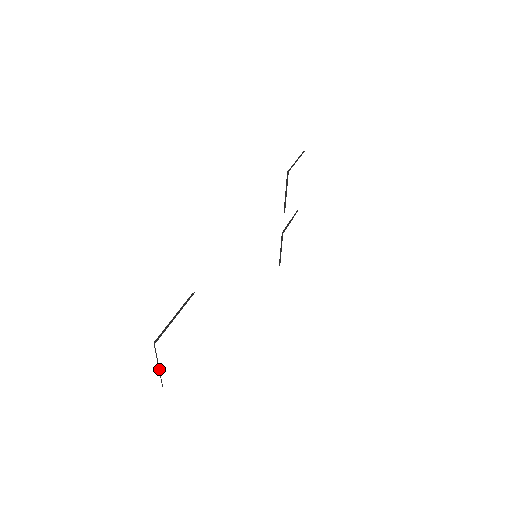
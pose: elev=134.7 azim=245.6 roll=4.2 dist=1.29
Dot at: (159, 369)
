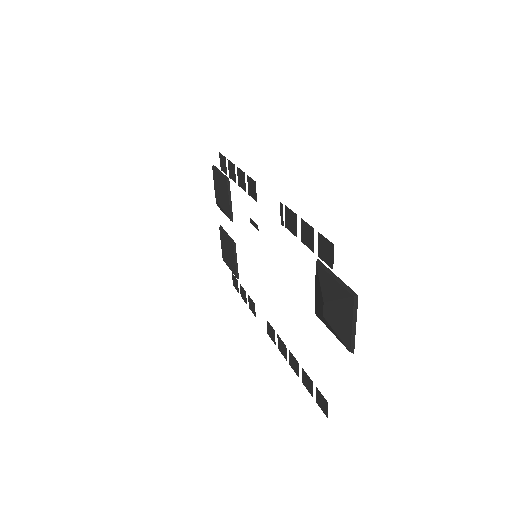
Dot at: (355, 329)
